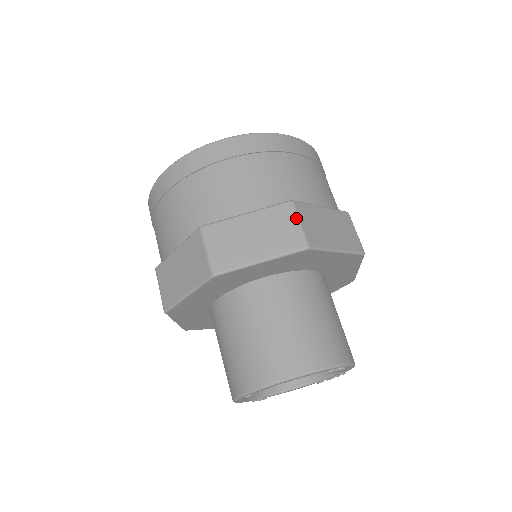
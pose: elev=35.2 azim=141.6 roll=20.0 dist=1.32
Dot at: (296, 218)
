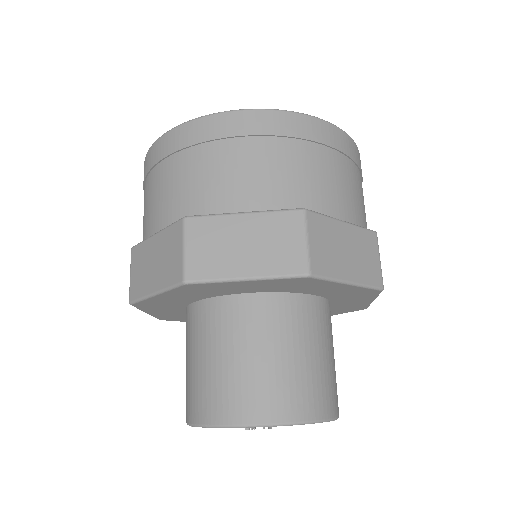
Dot at: (379, 253)
